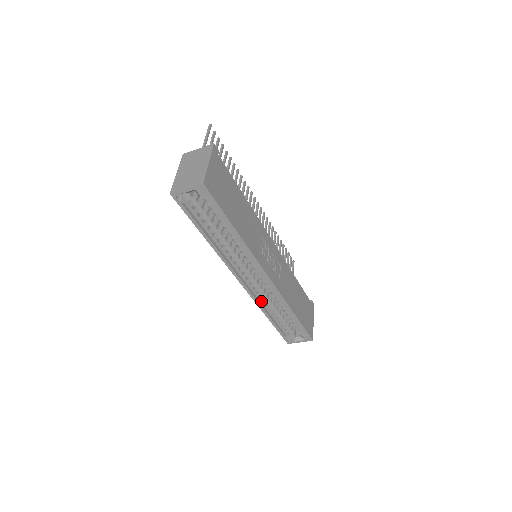
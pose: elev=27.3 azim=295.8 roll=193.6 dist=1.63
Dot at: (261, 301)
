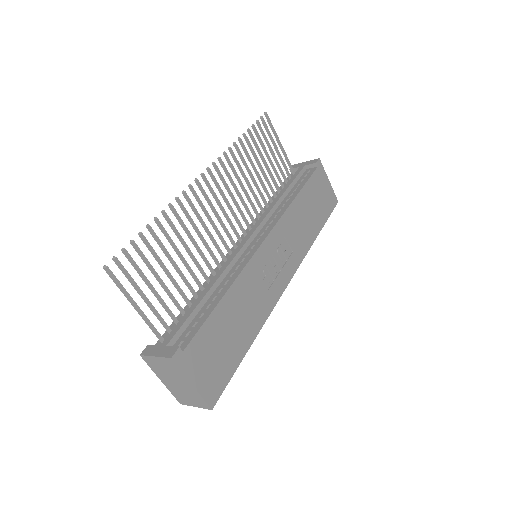
Dot at: occluded
